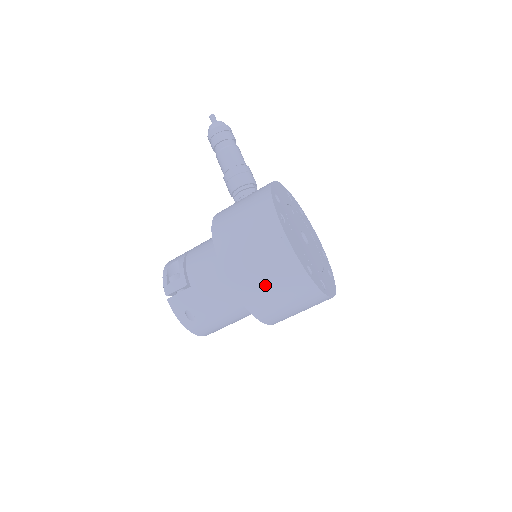
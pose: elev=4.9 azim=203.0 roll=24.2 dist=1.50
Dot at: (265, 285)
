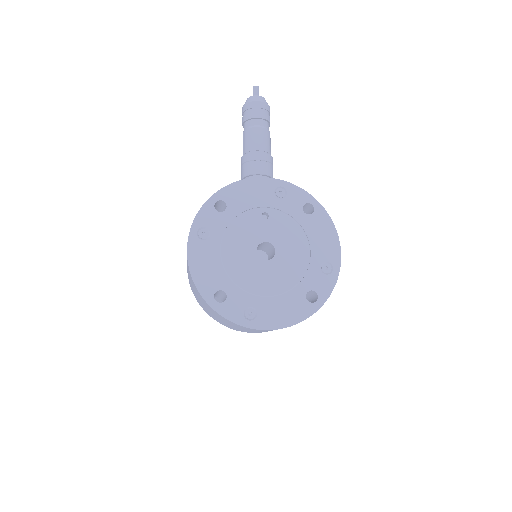
Dot at: (198, 298)
